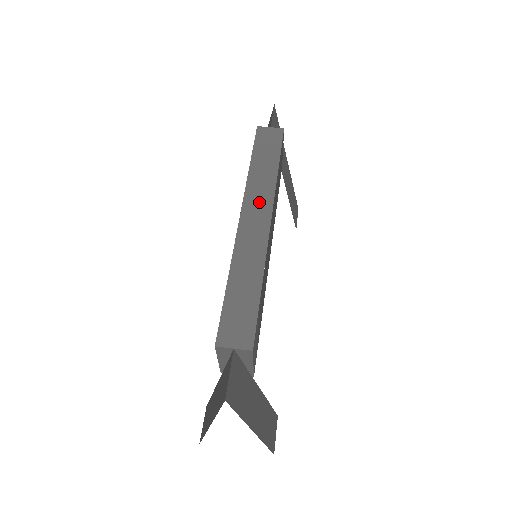
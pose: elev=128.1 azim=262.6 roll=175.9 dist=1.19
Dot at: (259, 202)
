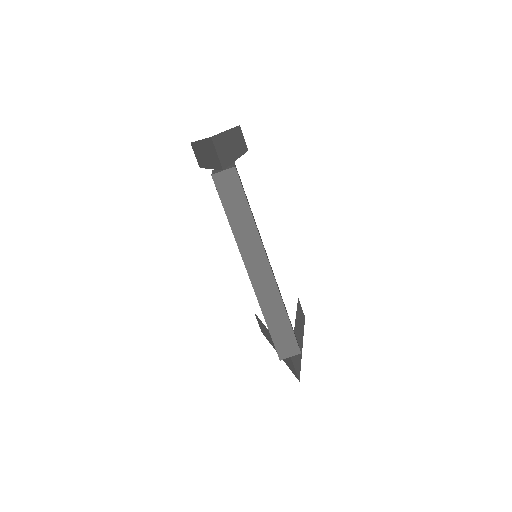
Dot at: (254, 255)
